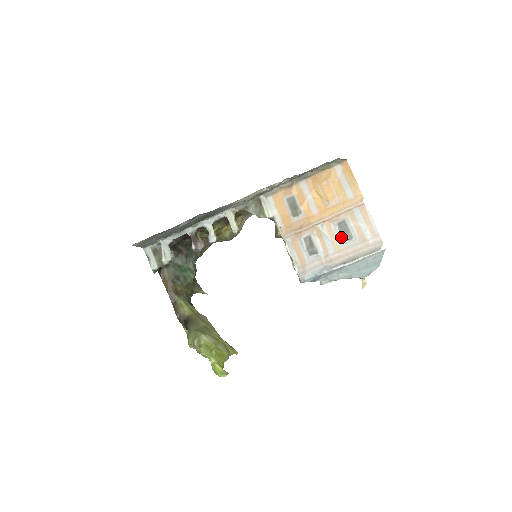
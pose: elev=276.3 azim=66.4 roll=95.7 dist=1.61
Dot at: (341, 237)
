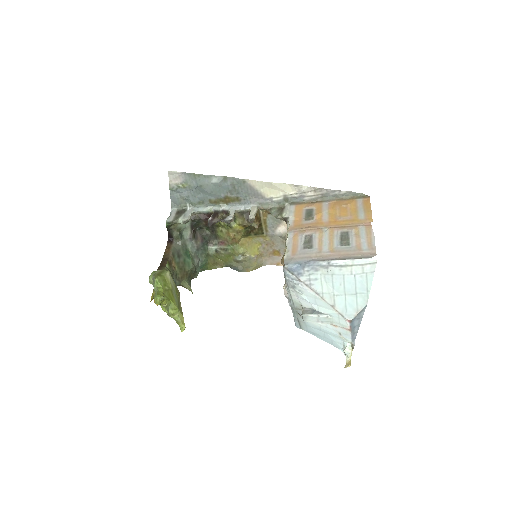
Dot at: (339, 242)
